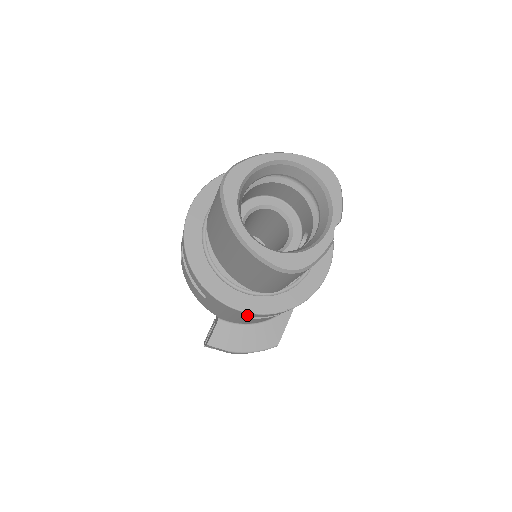
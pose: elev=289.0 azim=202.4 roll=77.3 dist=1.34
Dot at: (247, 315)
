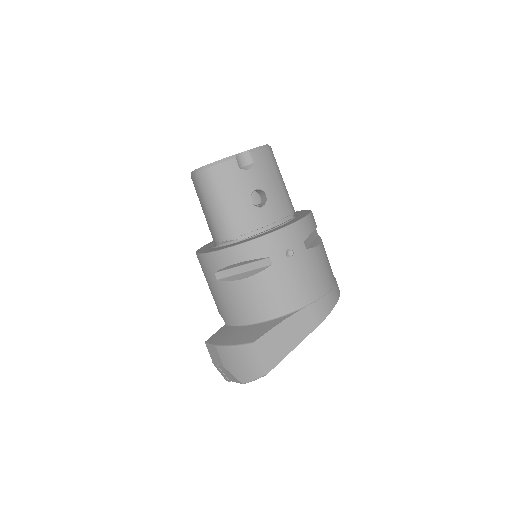
Dot at: (210, 266)
